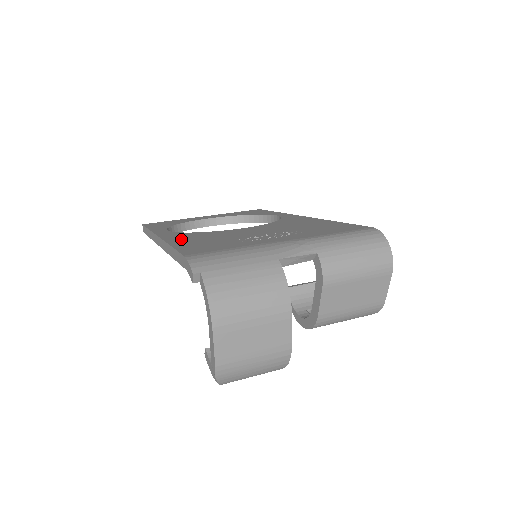
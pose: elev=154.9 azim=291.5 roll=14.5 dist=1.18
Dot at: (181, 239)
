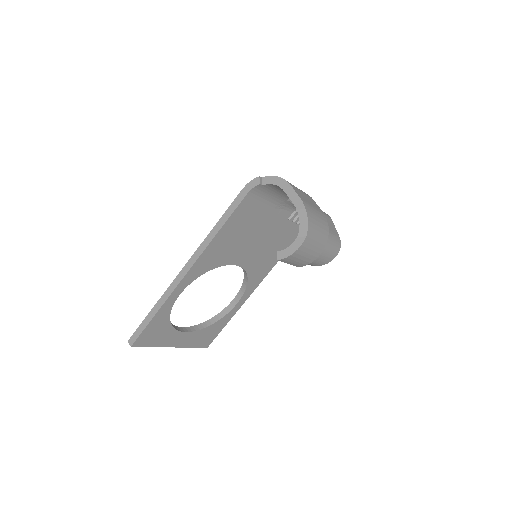
Dot at: occluded
